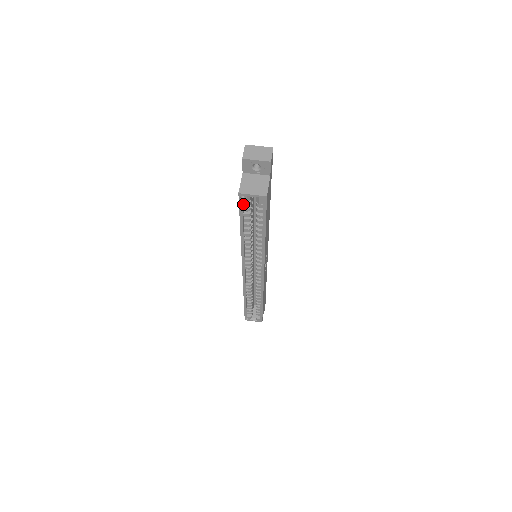
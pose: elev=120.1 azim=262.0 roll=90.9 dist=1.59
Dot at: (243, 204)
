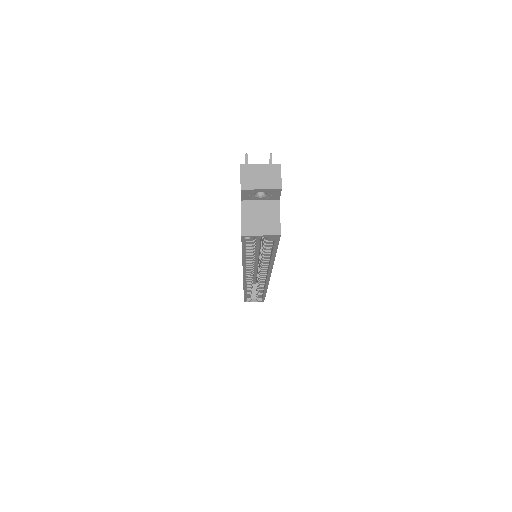
Dot at: occluded
